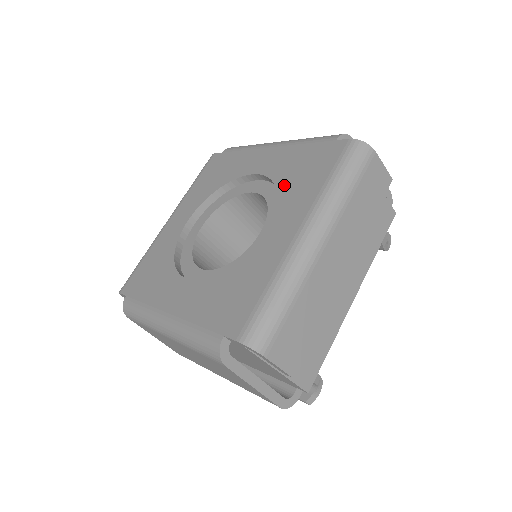
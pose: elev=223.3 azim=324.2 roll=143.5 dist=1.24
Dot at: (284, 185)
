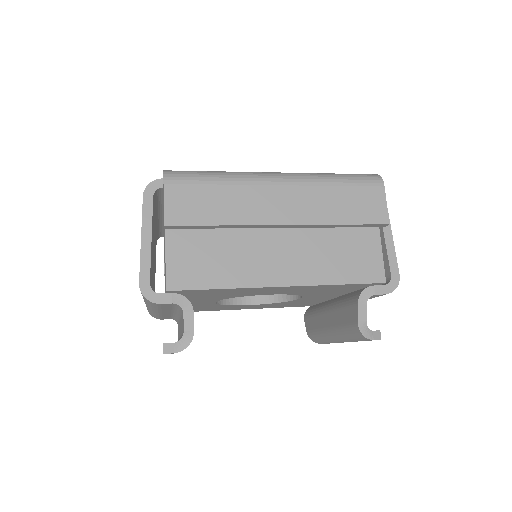
Dot at: occluded
